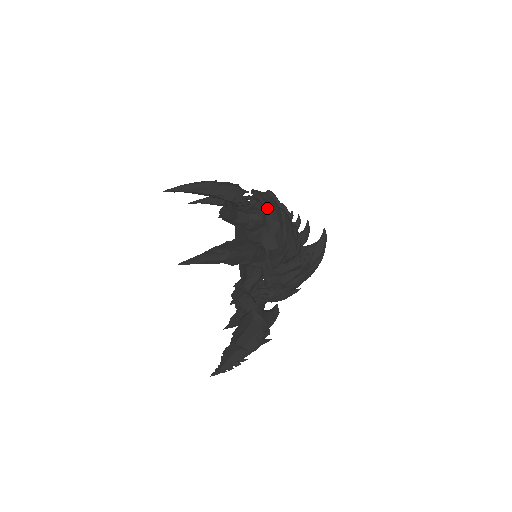
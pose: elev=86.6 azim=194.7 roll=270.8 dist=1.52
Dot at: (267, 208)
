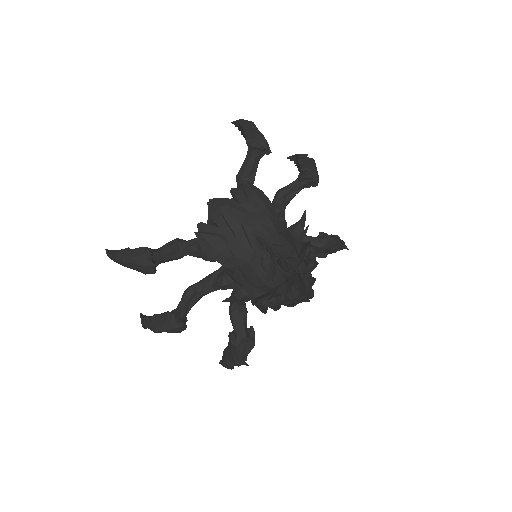
Dot at: occluded
